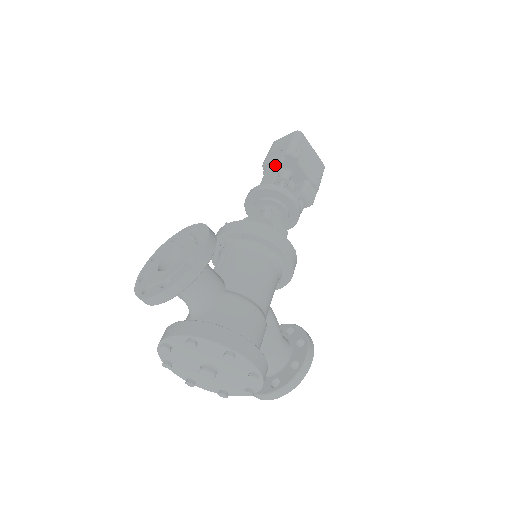
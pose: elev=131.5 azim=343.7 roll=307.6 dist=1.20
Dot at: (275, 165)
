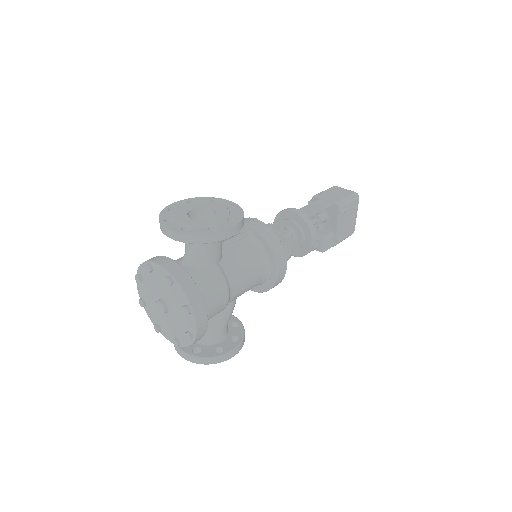
Dot at: (322, 204)
